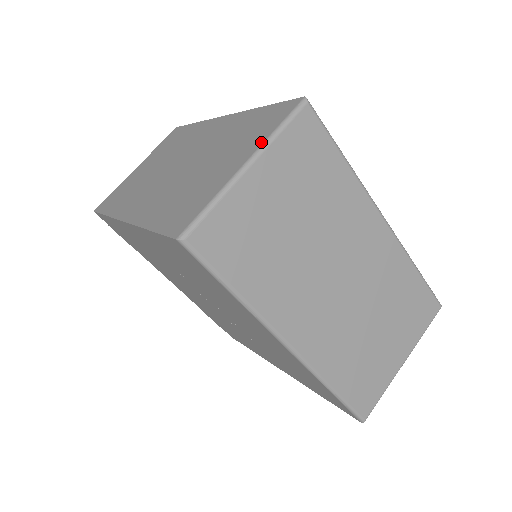
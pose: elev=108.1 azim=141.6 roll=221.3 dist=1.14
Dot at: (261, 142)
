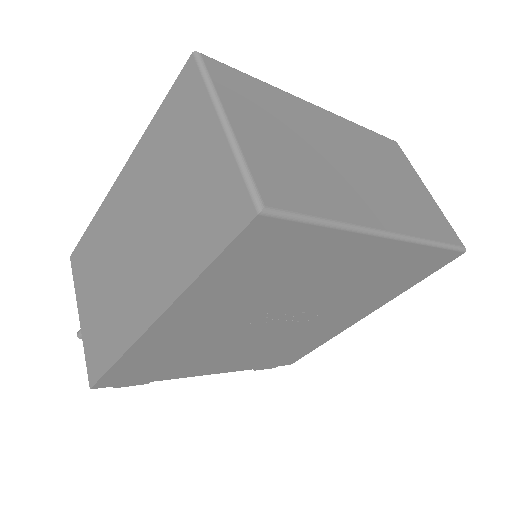
Dot at: (209, 103)
